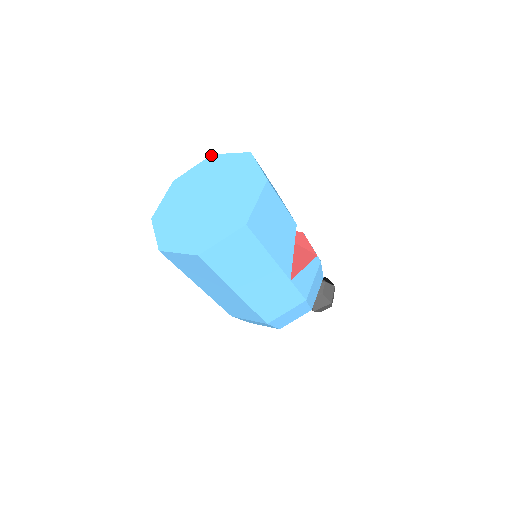
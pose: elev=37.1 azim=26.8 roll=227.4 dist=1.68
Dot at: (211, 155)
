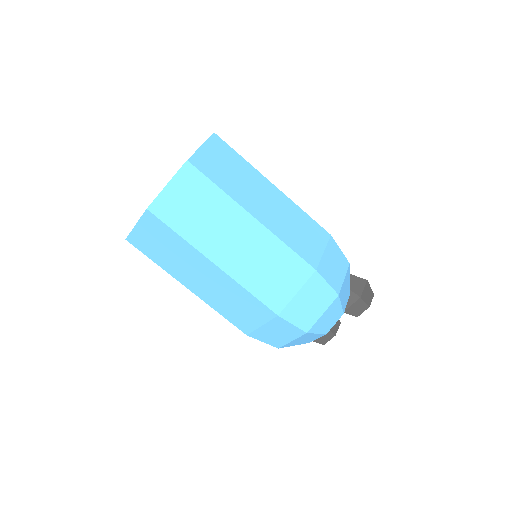
Dot at: occluded
